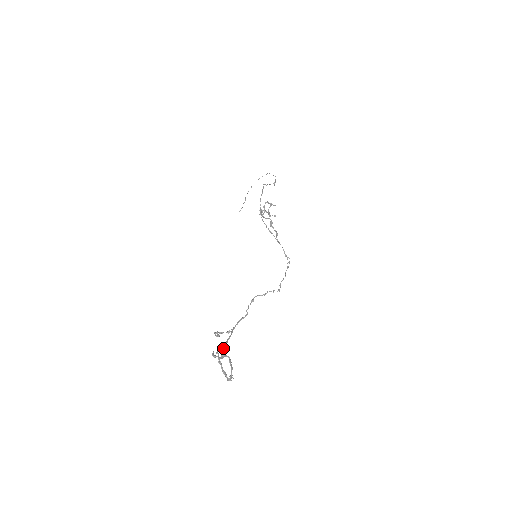
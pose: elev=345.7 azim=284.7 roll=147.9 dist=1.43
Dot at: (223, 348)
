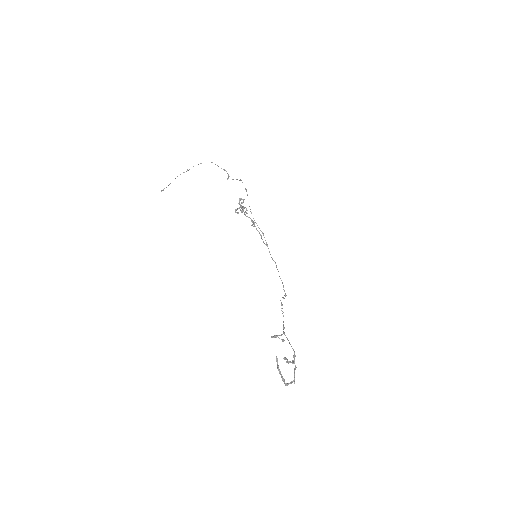
Dot at: occluded
